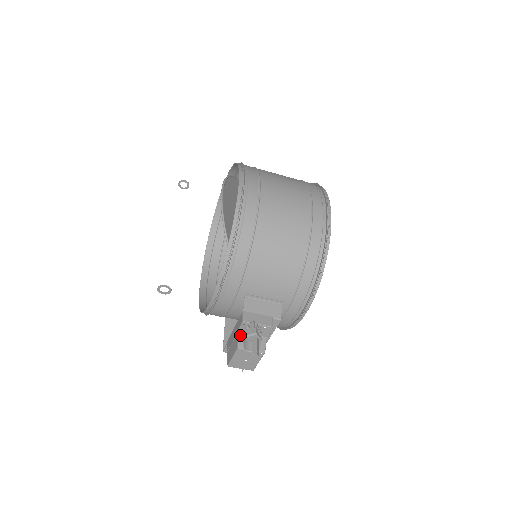
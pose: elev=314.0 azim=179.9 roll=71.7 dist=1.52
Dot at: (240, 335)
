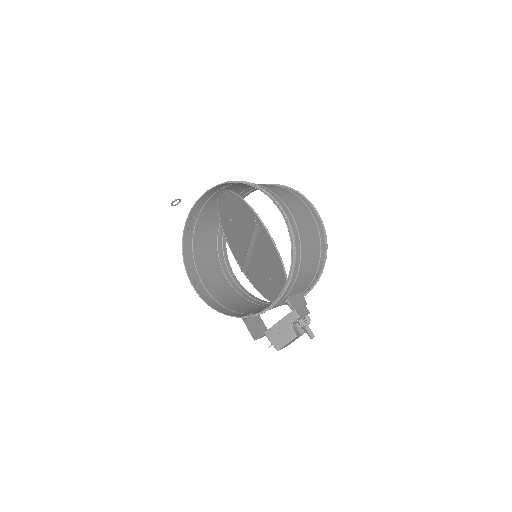
Dot at: (293, 327)
